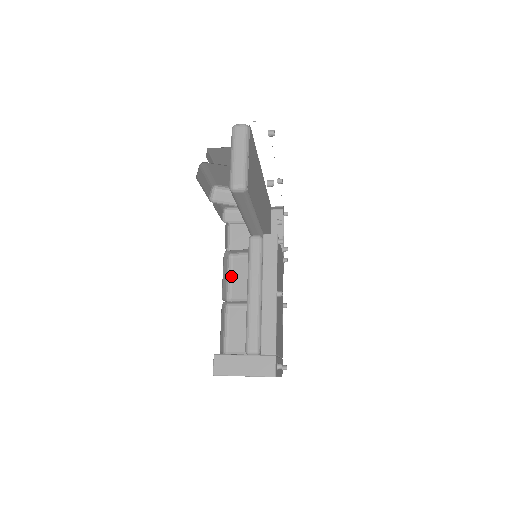
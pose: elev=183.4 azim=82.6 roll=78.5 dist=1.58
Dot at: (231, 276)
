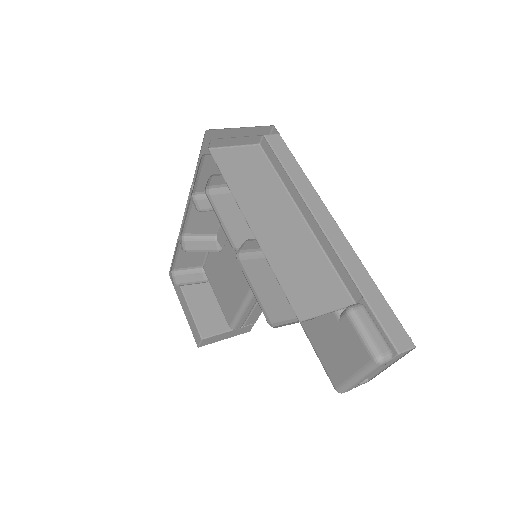
Dot at: (188, 214)
